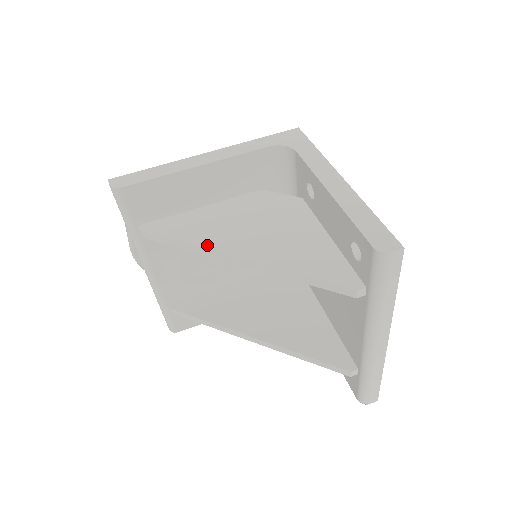
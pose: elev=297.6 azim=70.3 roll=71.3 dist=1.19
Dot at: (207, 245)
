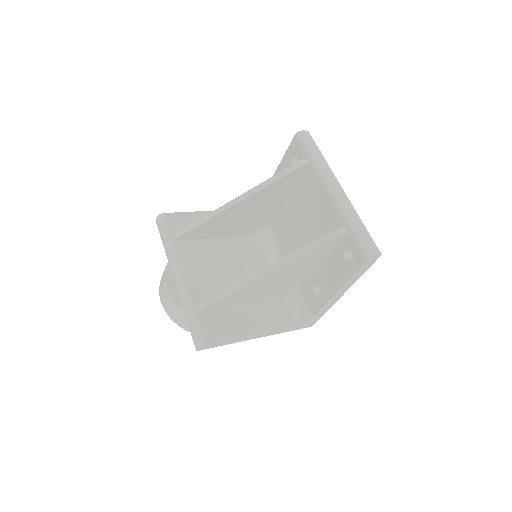
Dot at: (218, 210)
